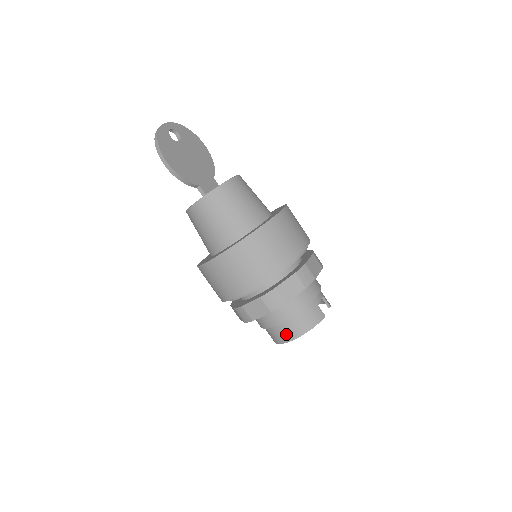
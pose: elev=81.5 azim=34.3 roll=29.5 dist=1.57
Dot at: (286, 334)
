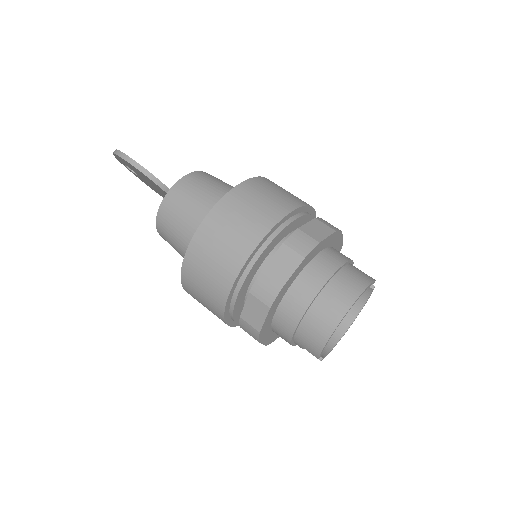
Dot at: (336, 304)
